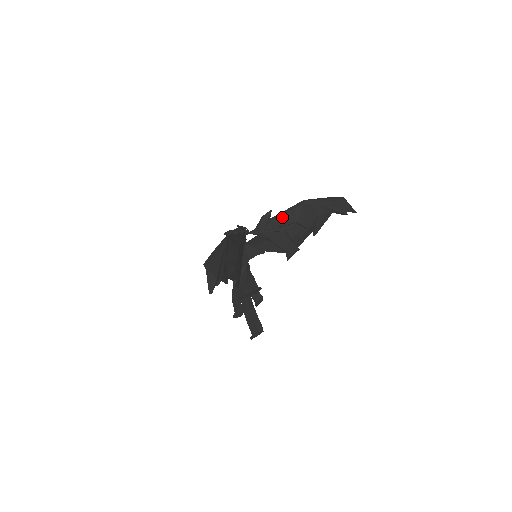
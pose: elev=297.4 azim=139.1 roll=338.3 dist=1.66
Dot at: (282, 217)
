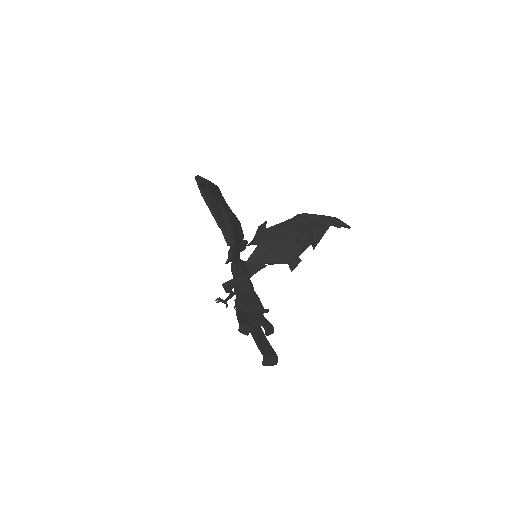
Dot at: (277, 226)
